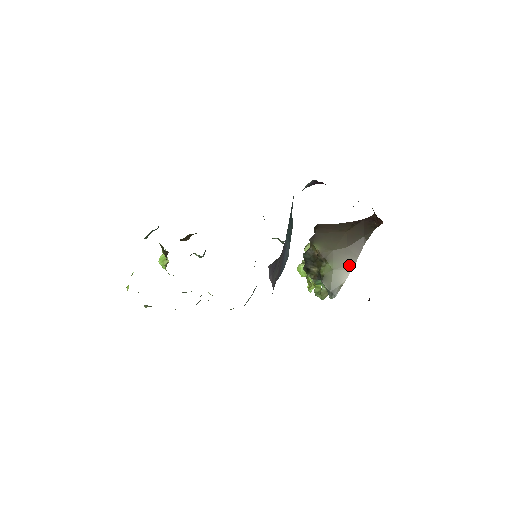
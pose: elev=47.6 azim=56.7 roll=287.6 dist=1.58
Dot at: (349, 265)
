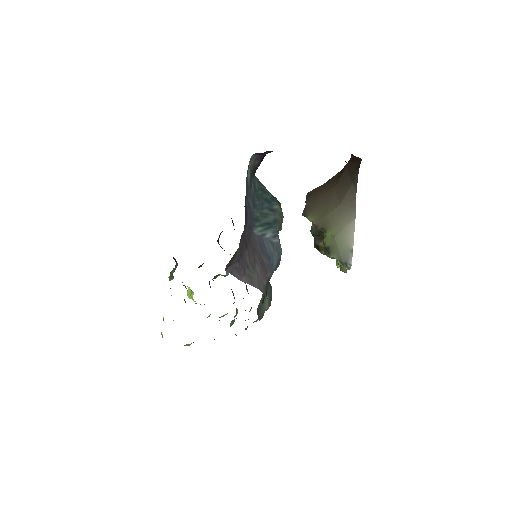
Dot at: (349, 224)
